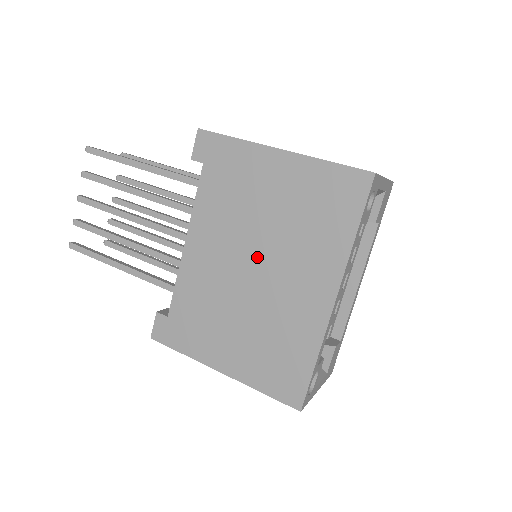
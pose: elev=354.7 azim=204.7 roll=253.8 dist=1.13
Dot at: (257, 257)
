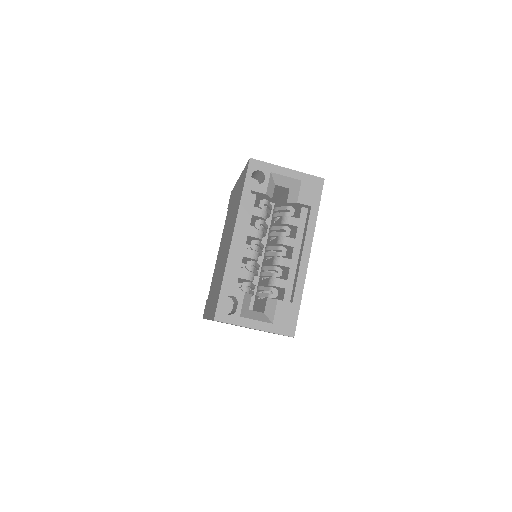
Dot at: occluded
